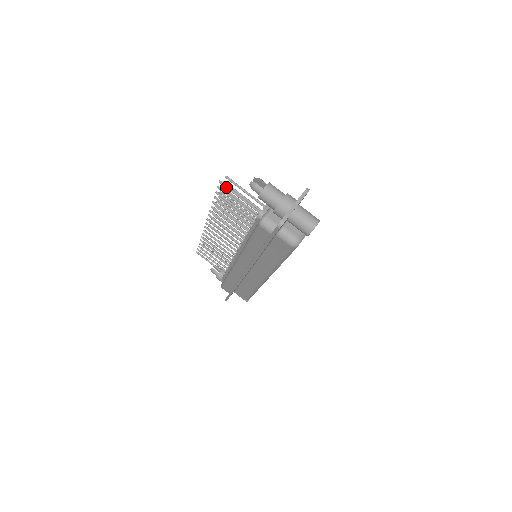
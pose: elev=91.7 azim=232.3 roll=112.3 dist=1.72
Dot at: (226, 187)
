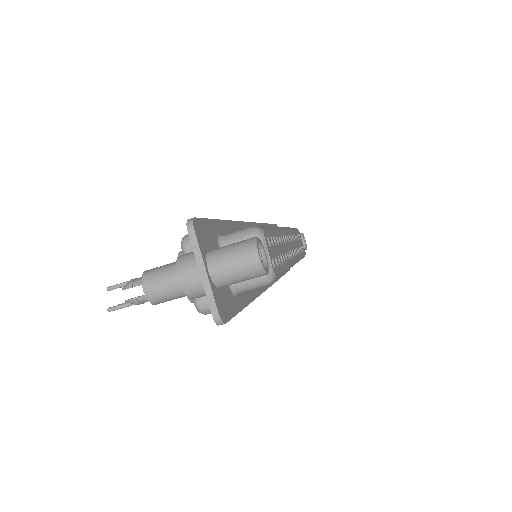
Dot at: occluded
